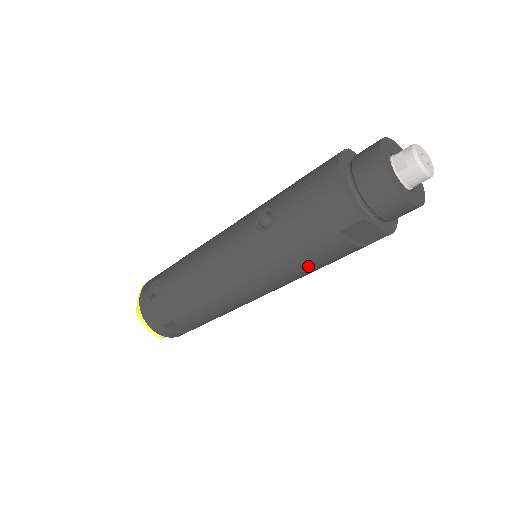
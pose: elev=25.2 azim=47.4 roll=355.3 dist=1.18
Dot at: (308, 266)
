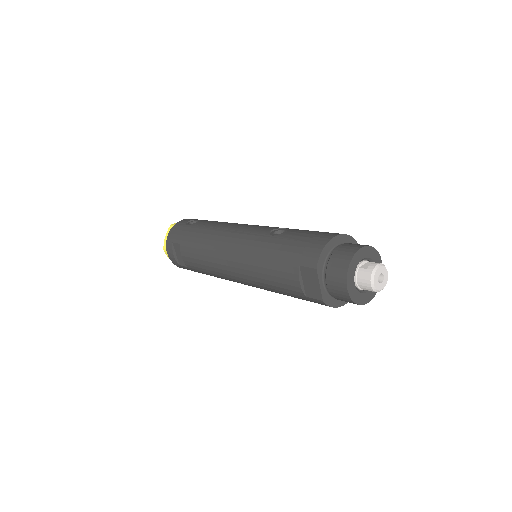
Dot at: (269, 276)
